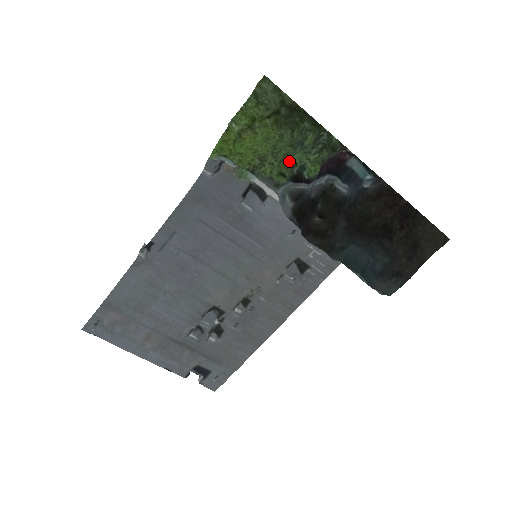
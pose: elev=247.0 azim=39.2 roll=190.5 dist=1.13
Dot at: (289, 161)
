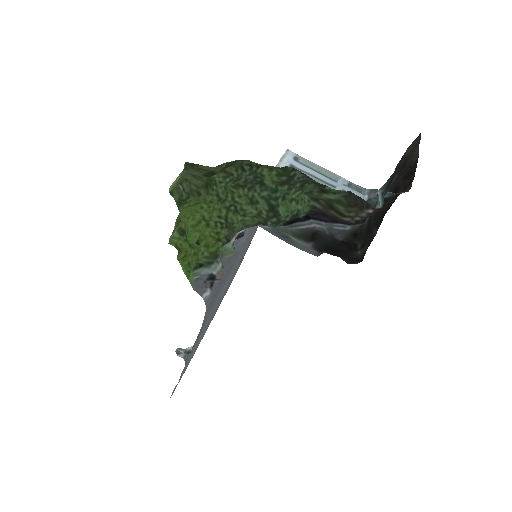
Dot at: (280, 222)
